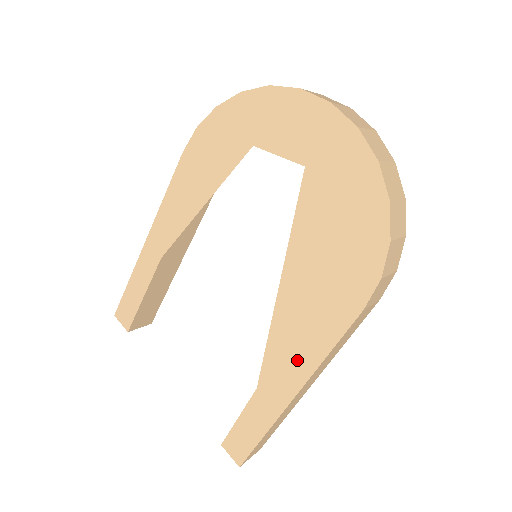
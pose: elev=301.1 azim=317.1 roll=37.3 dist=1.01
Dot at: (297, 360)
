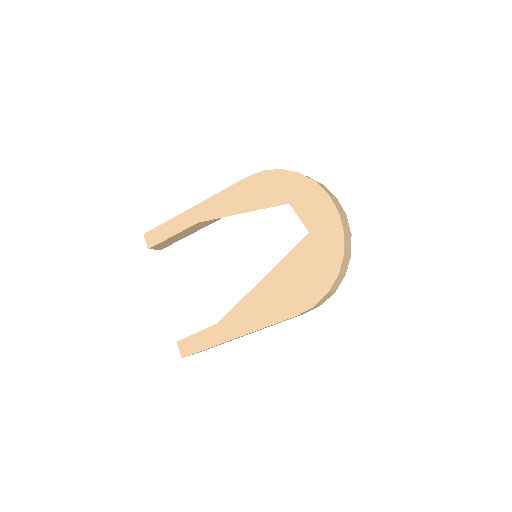
Dot at: (249, 321)
